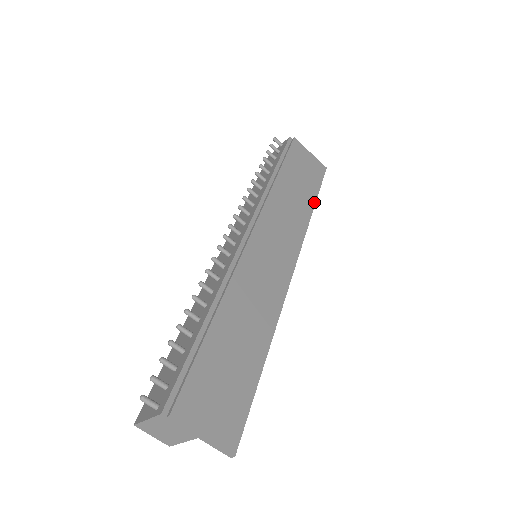
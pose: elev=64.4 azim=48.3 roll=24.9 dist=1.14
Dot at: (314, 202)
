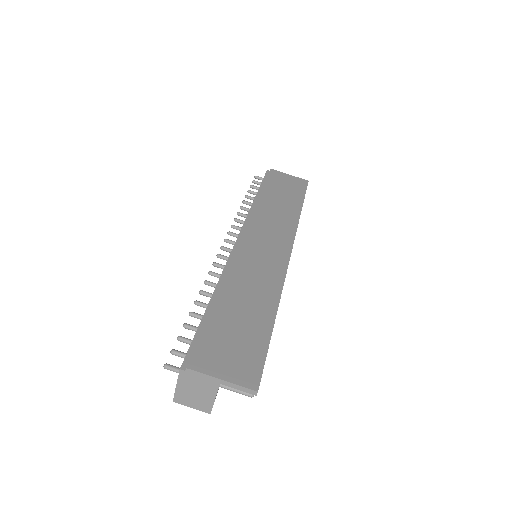
Dot at: (301, 205)
